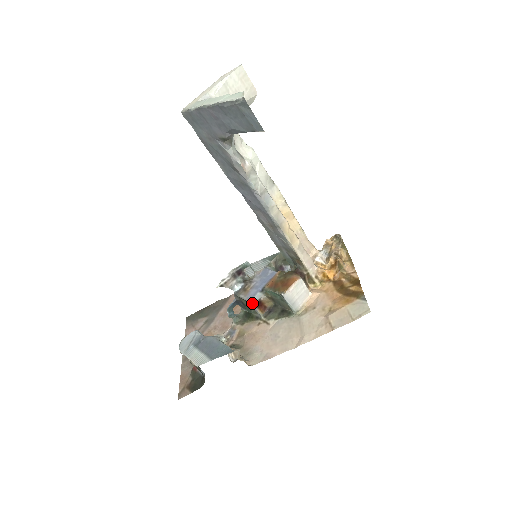
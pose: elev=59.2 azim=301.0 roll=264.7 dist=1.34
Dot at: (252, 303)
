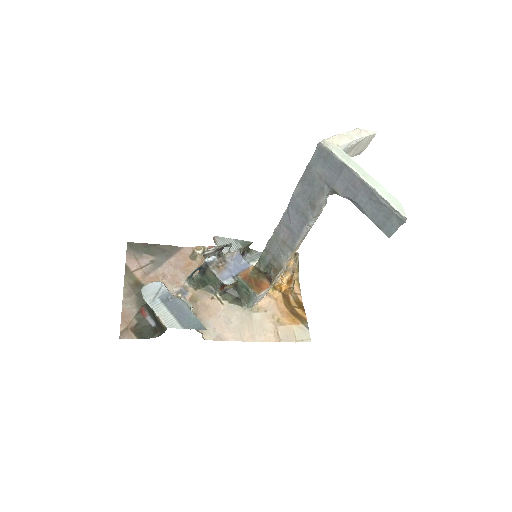
Dot at: (223, 284)
